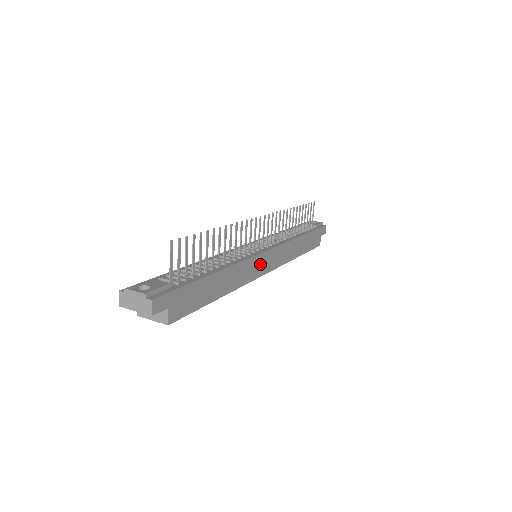
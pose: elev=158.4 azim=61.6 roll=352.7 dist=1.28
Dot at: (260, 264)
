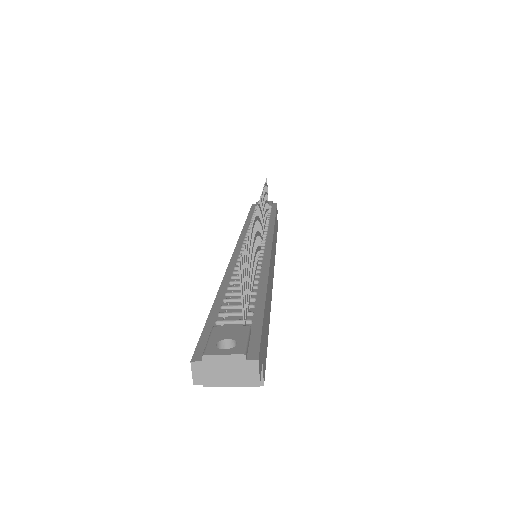
Dot at: (272, 265)
